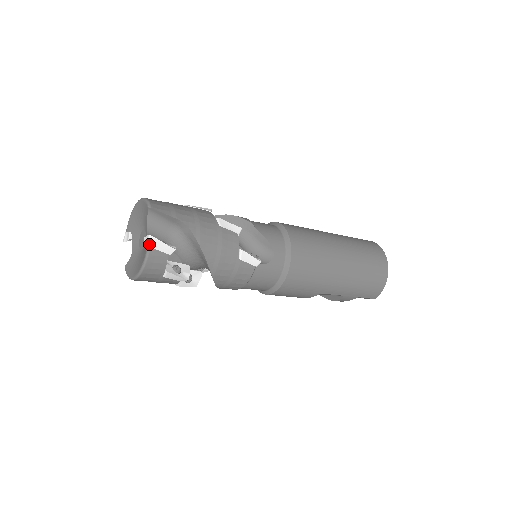
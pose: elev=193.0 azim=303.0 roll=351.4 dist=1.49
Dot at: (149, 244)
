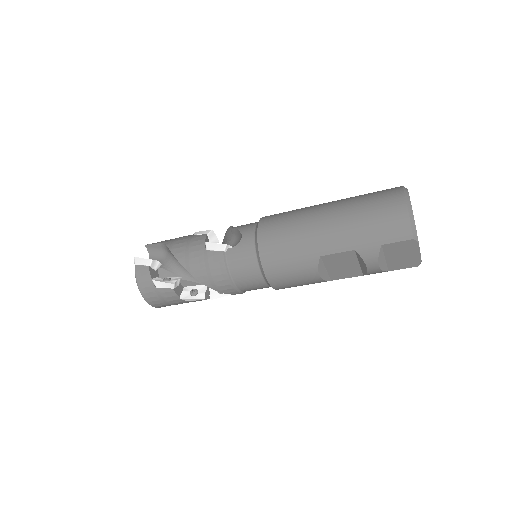
Dot at: (134, 263)
